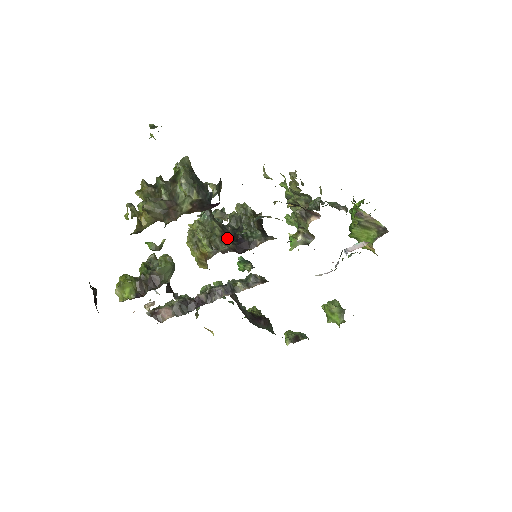
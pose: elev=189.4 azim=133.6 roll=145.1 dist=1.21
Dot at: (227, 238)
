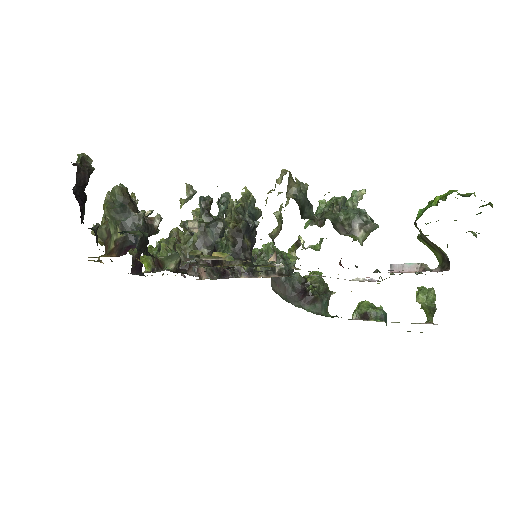
Dot at: (206, 244)
